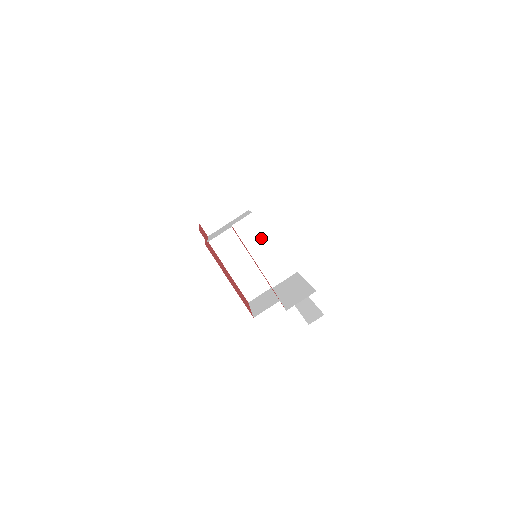
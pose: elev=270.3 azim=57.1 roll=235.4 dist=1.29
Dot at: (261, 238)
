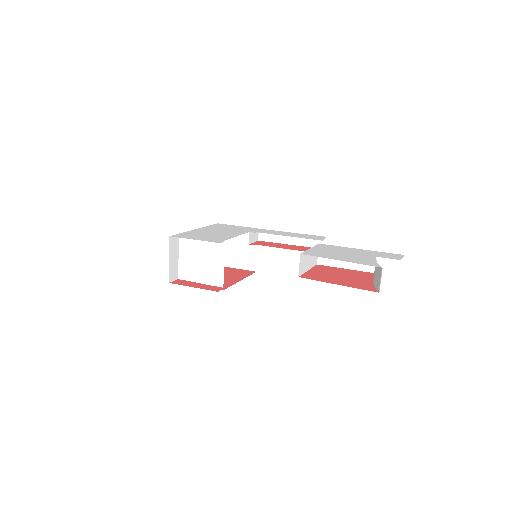
Dot at: (306, 259)
